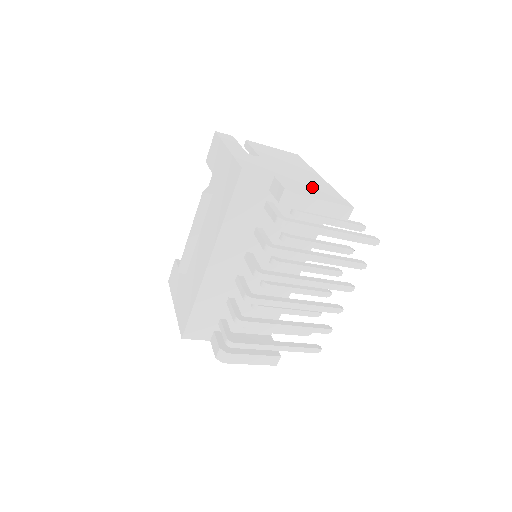
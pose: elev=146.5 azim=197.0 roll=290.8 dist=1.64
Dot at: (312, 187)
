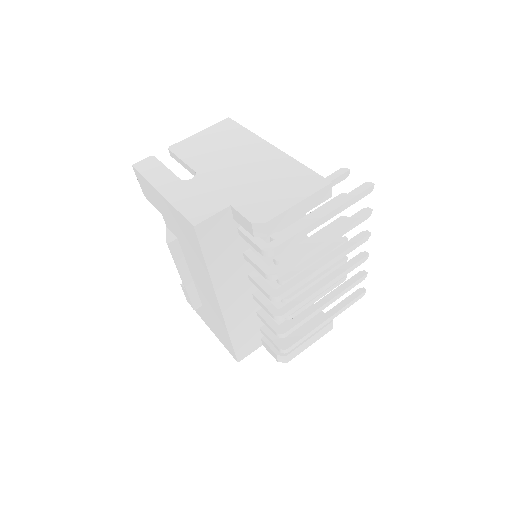
Dot at: (274, 184)
